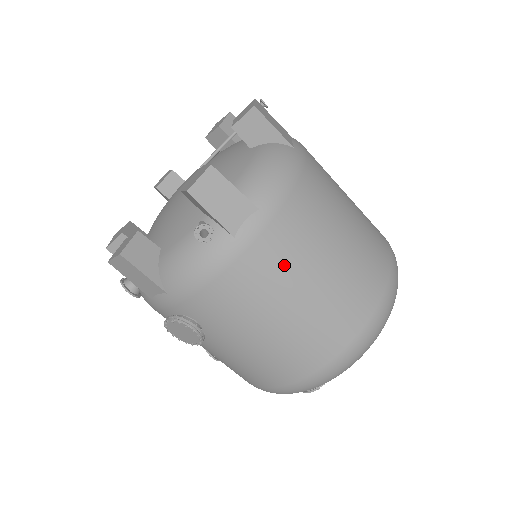
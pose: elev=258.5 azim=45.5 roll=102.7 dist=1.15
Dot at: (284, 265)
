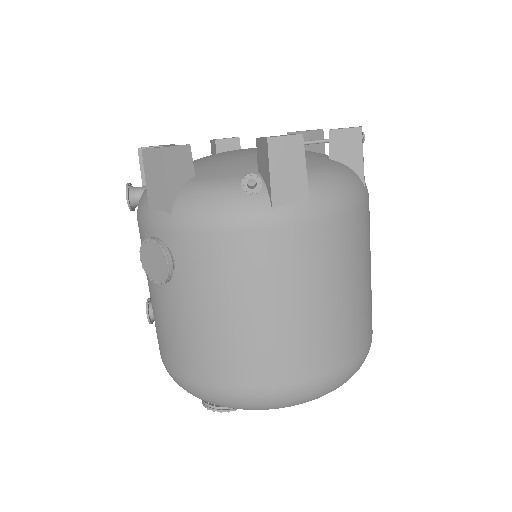
Dot at: (292, 268)
